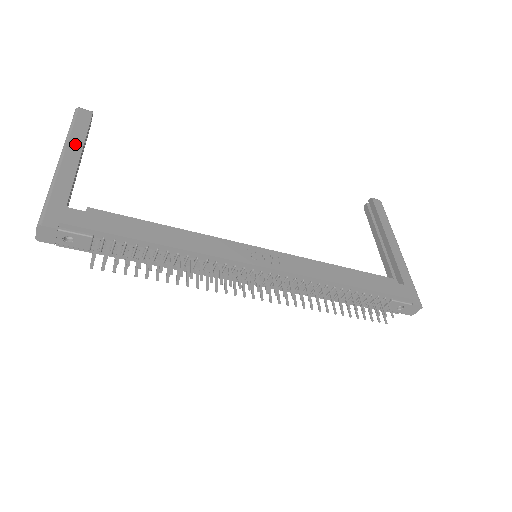
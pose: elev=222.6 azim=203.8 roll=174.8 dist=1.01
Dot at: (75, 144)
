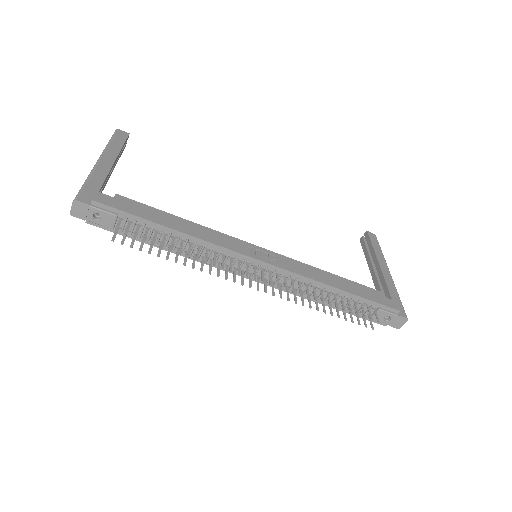
Dot at: (112, 152)
